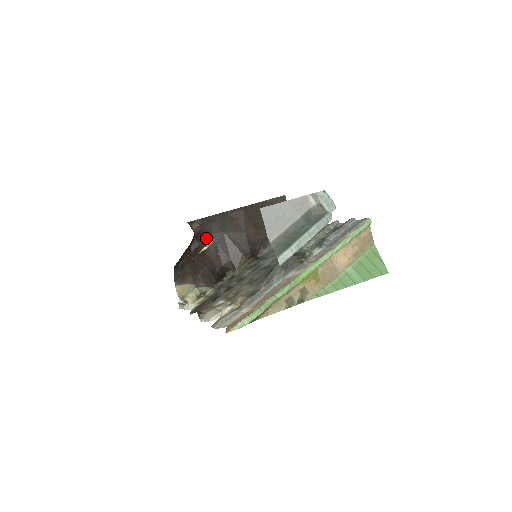
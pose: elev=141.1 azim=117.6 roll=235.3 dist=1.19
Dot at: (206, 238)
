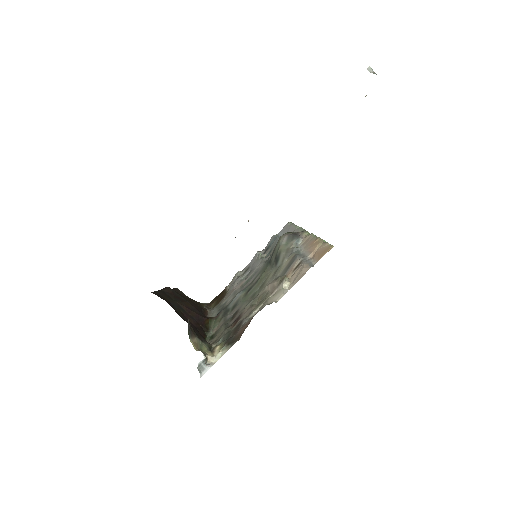
Dot at: (169, 304)
